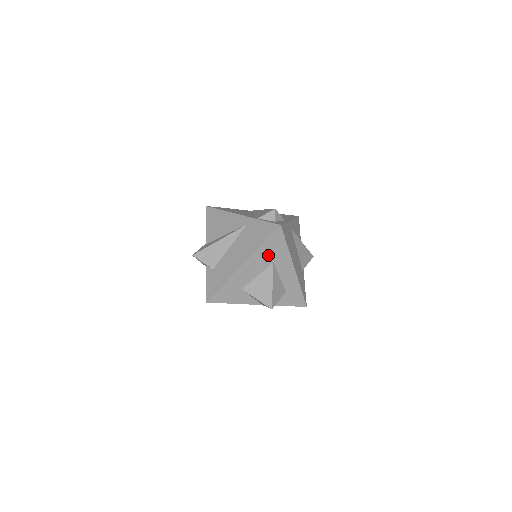
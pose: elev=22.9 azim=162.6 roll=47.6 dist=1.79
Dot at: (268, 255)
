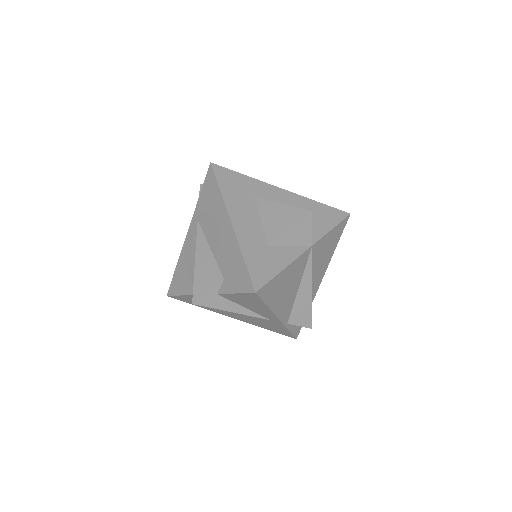
Dot at: (240, 194)
